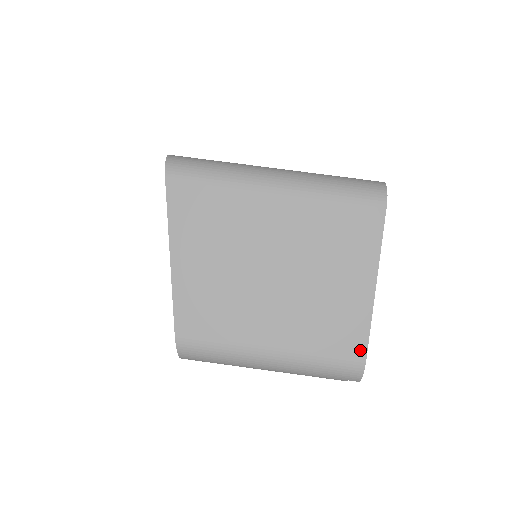
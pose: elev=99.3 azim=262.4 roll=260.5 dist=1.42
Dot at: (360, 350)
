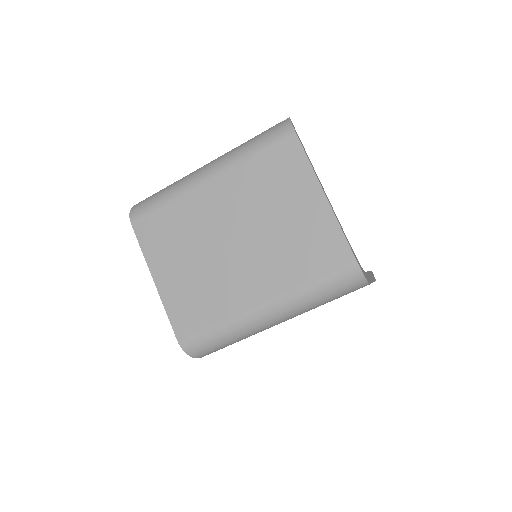
Dot at: occluded
